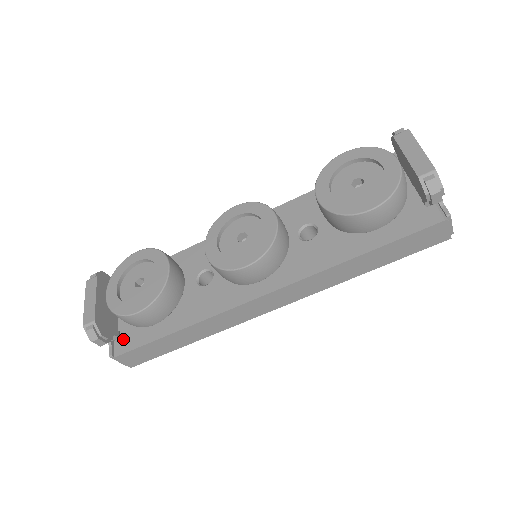
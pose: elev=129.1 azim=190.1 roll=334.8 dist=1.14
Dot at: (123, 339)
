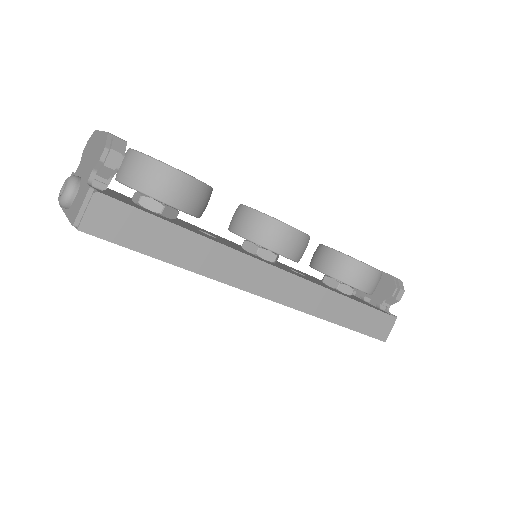
Dot at: (109, 194)
